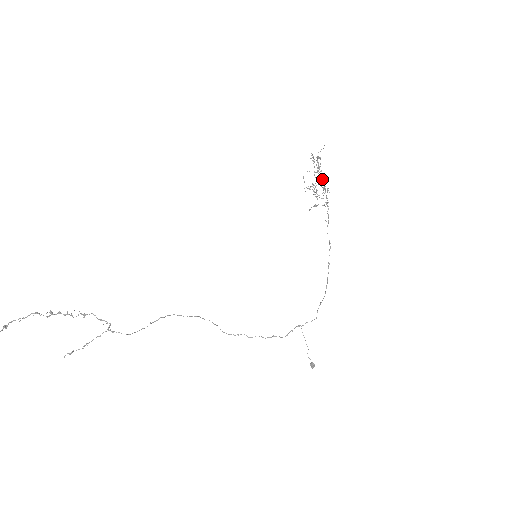
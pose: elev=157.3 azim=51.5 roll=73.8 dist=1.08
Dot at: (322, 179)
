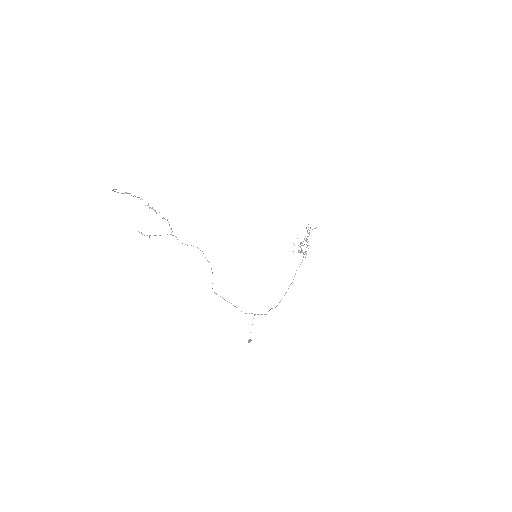
Dot at: occluded
